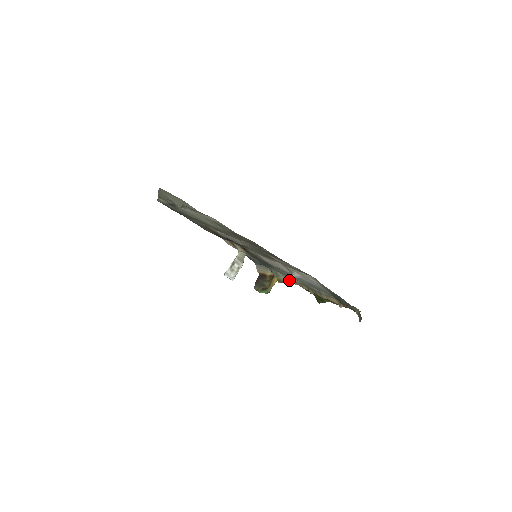
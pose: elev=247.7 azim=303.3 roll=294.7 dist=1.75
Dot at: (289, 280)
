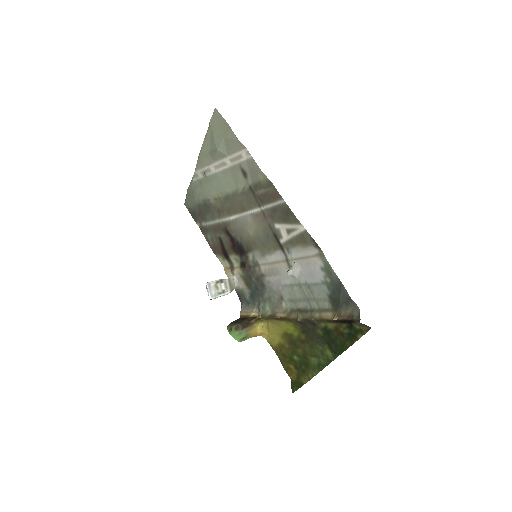
Dot at: (276, 313)
